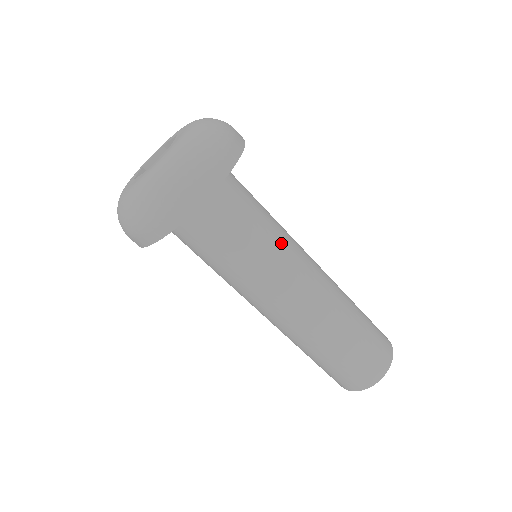
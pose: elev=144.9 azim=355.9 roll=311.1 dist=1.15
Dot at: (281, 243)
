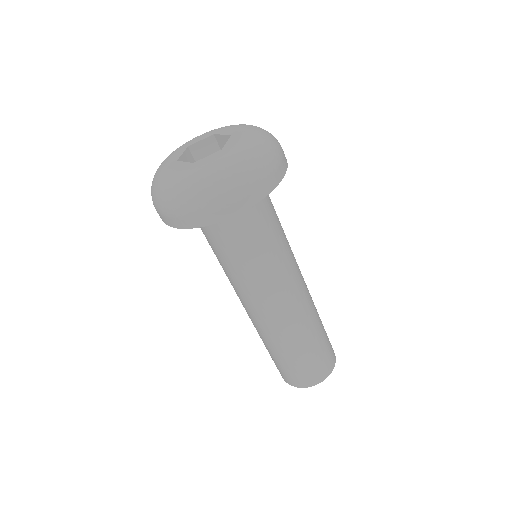
Dot at: (282, 259)
